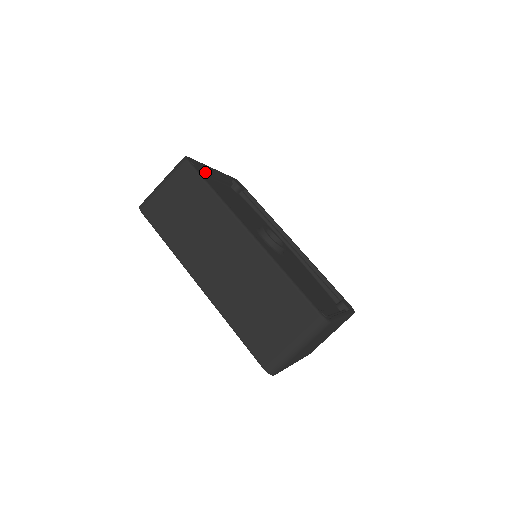
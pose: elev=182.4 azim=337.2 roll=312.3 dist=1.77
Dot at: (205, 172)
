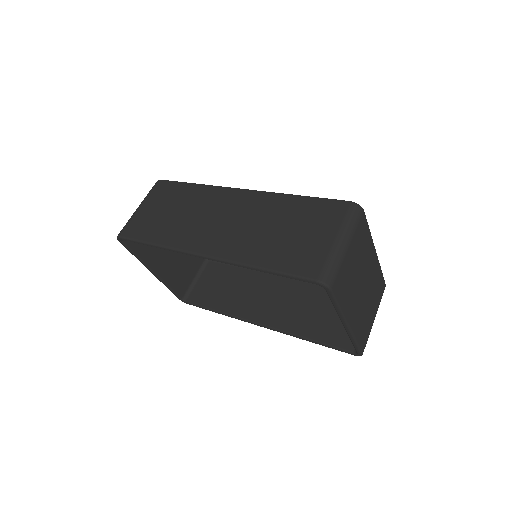
Dot at: occluded
